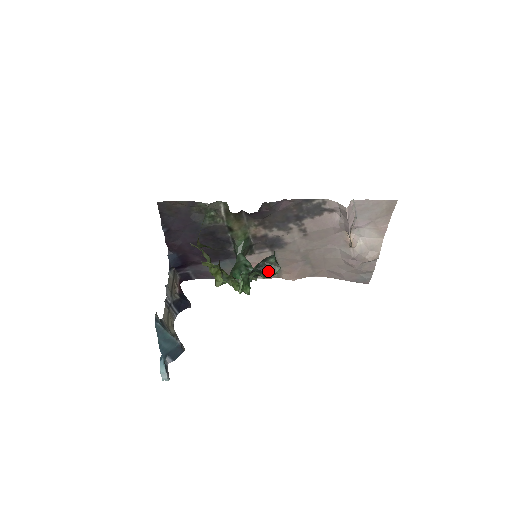
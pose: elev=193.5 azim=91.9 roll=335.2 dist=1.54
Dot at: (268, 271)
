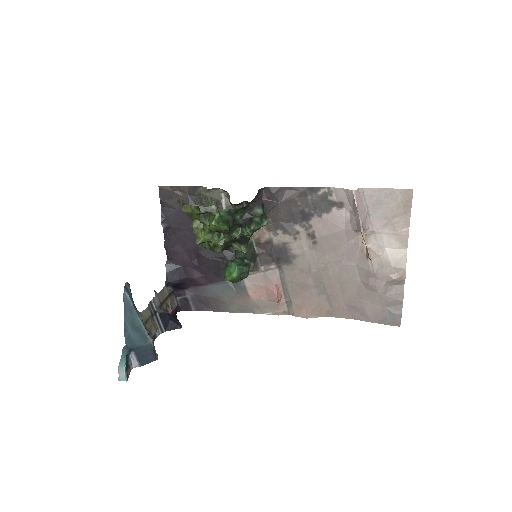
Dot at: (253, 221)
